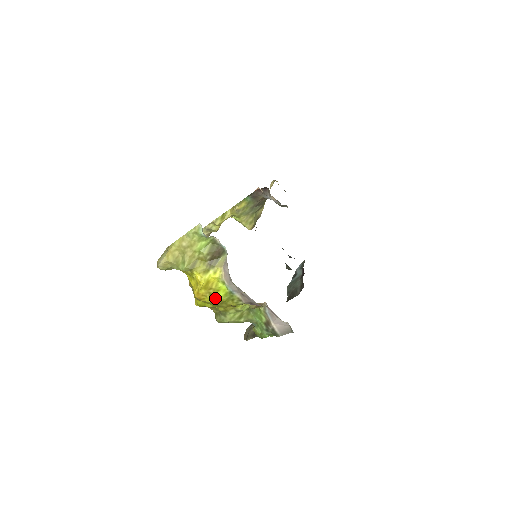
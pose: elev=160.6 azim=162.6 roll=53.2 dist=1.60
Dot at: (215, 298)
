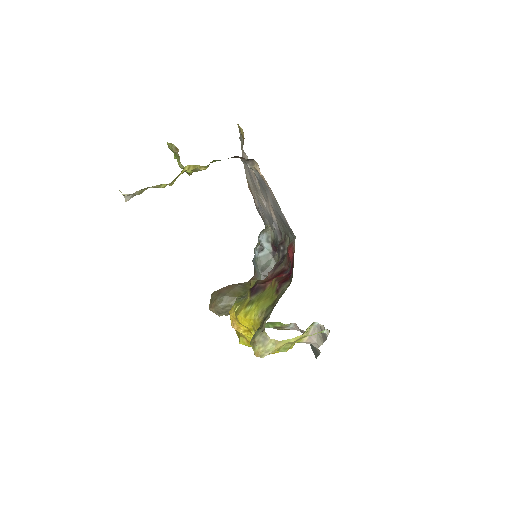
Dot at: occluded
